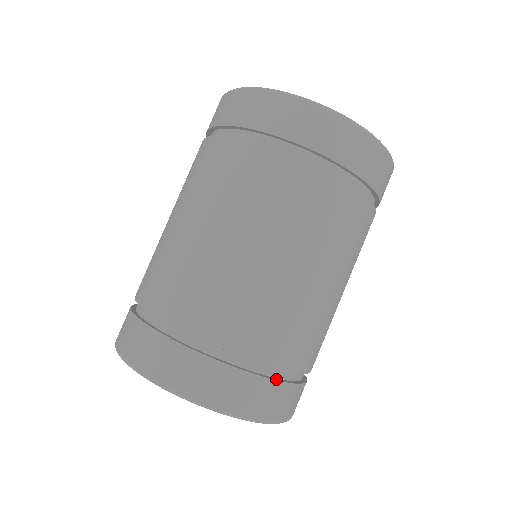
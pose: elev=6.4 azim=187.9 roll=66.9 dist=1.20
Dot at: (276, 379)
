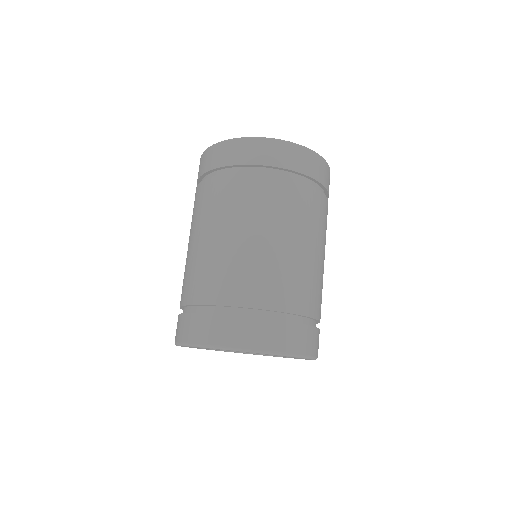
Dot at: (309, 325)
